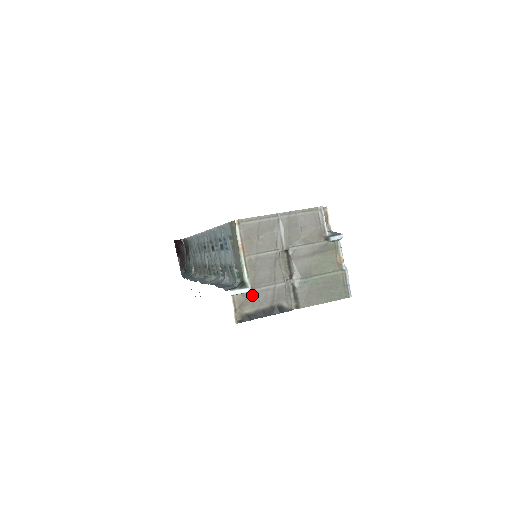
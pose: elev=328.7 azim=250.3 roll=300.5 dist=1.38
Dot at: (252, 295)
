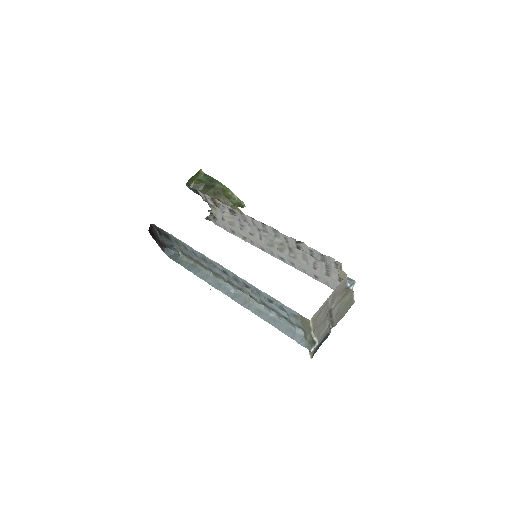
Dot at: occluded
